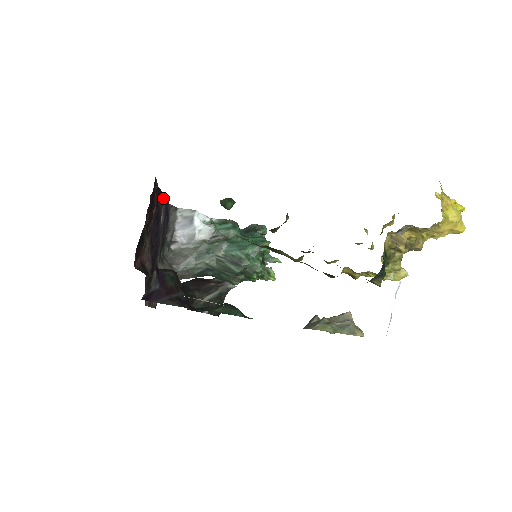
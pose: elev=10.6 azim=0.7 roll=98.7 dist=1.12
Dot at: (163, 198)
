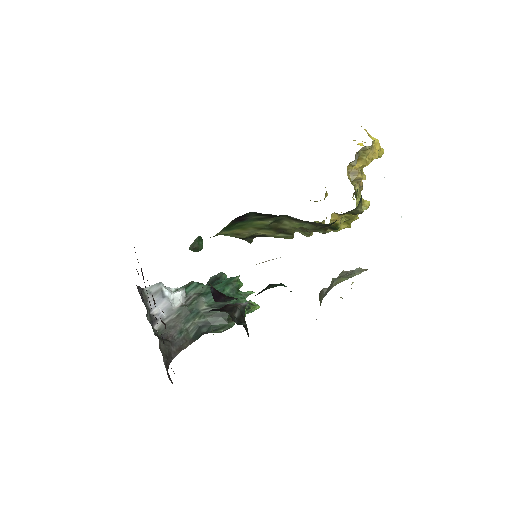
Dot at: occluded
